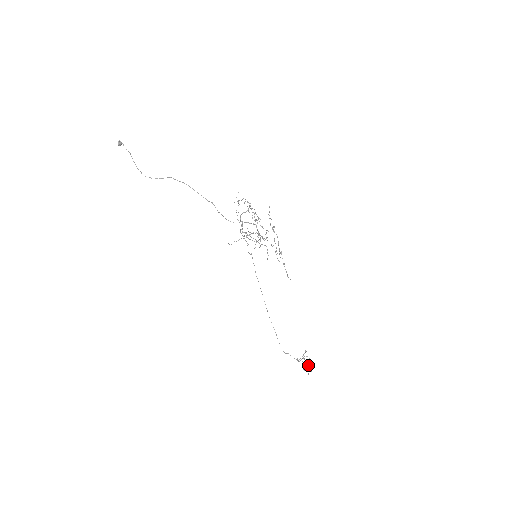
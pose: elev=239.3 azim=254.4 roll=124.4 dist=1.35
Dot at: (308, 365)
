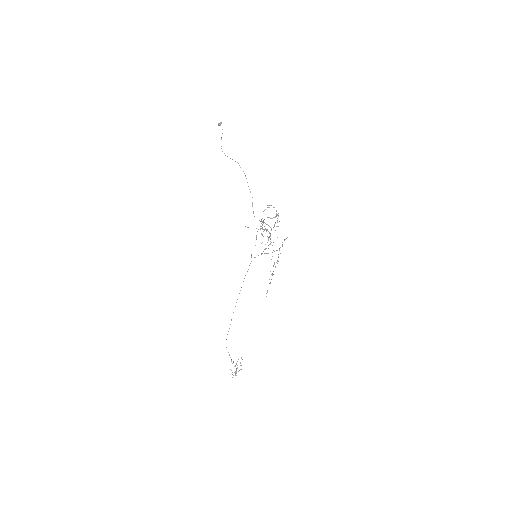
Dot at: (236, 369)
